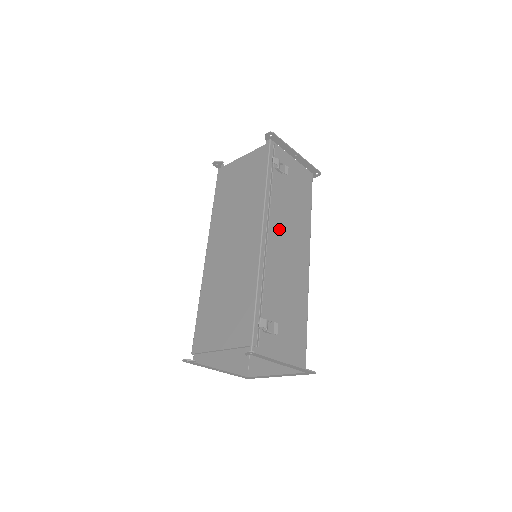
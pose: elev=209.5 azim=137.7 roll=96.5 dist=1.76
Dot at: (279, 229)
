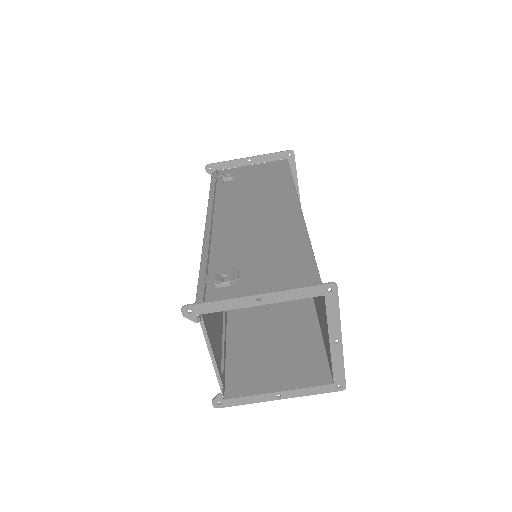
Dot at: (237, 210)
